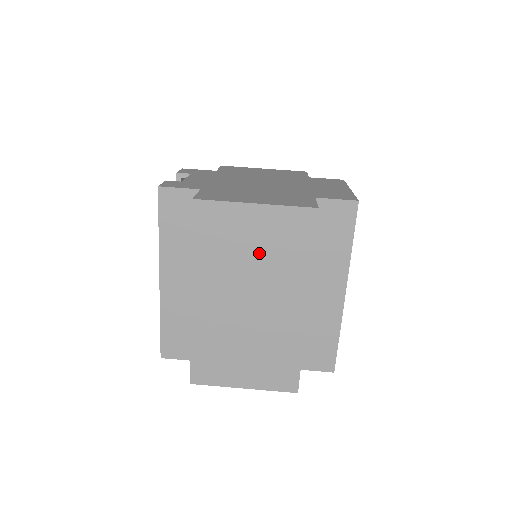
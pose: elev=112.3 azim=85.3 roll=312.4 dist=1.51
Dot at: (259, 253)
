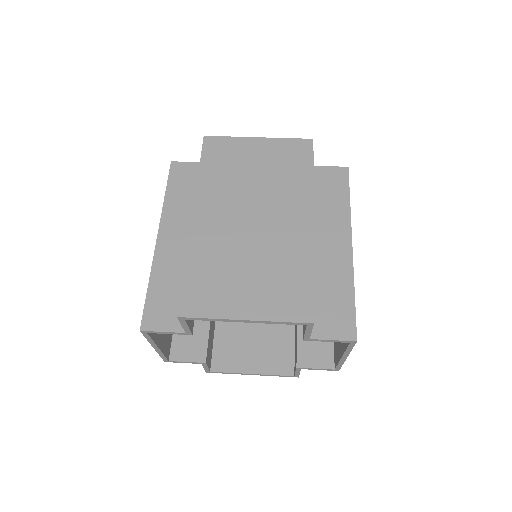
Dot at: (262, 174)
